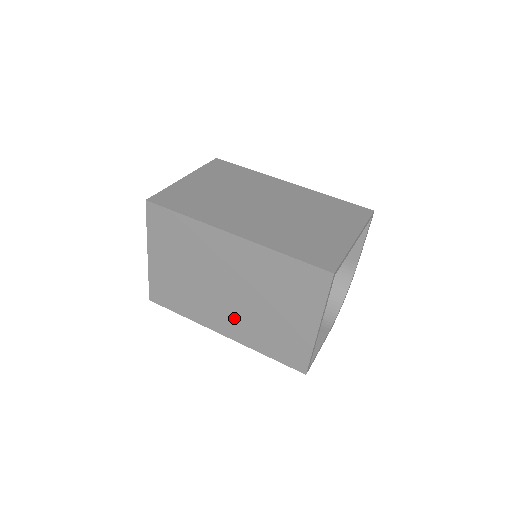
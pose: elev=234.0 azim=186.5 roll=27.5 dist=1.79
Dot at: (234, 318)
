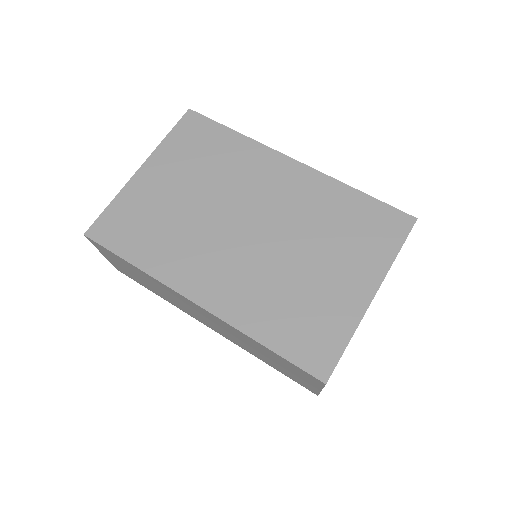
Dot at: (235, 273)
